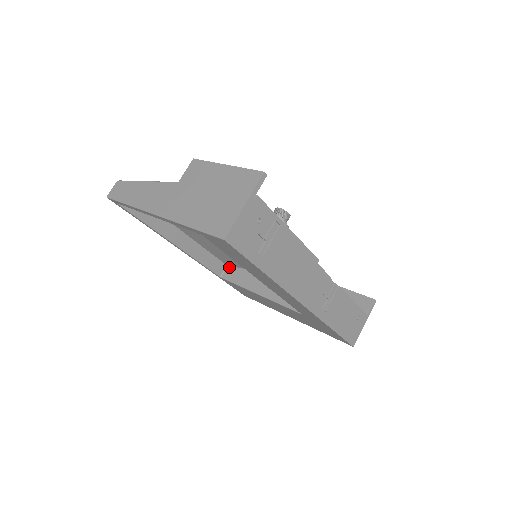
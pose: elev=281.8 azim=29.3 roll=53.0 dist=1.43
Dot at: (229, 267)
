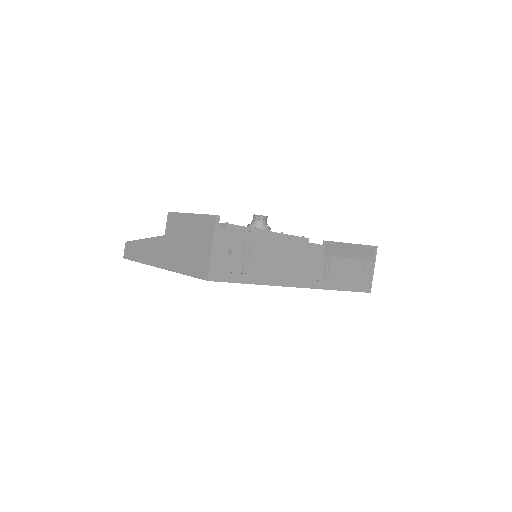
Dot at: occluded
